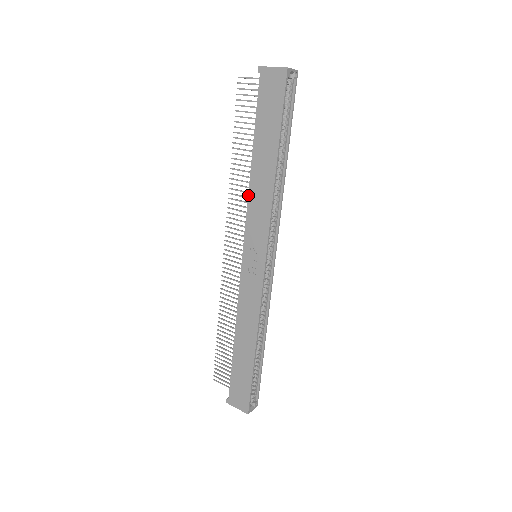
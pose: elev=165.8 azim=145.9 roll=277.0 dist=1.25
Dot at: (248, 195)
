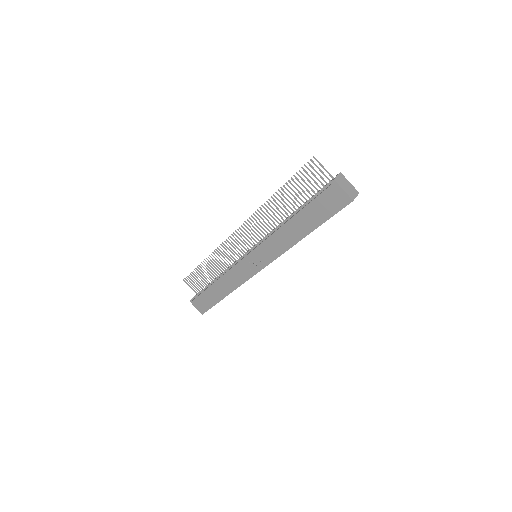
Dot at: (273, 233)
